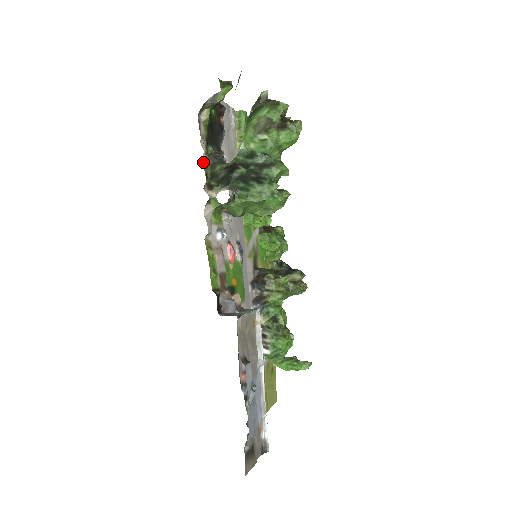
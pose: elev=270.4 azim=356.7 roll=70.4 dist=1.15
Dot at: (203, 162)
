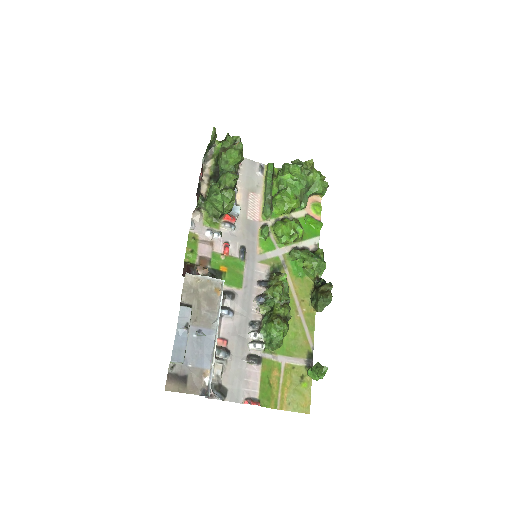
Dot at: (202, 189)
